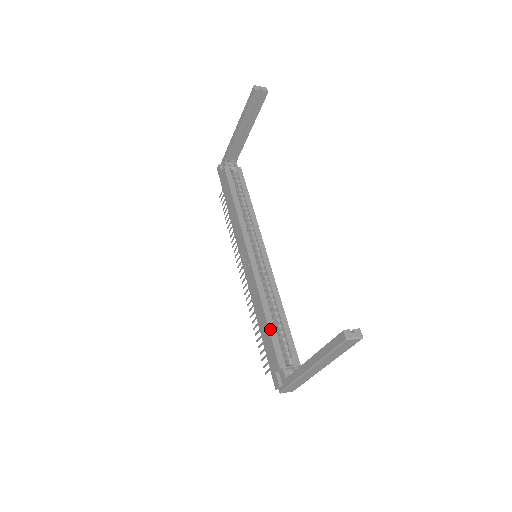
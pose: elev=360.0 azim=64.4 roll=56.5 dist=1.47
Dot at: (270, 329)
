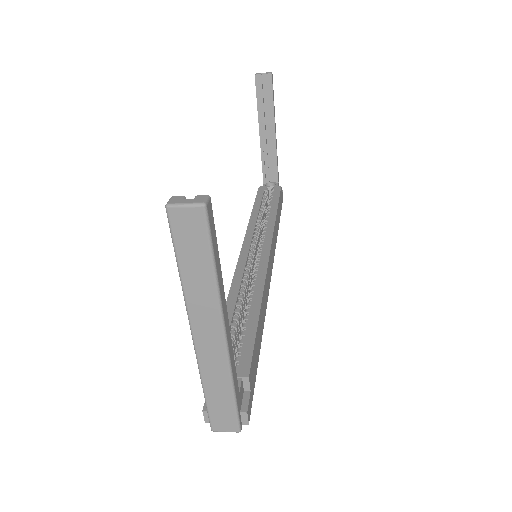
Dot at: occluded
